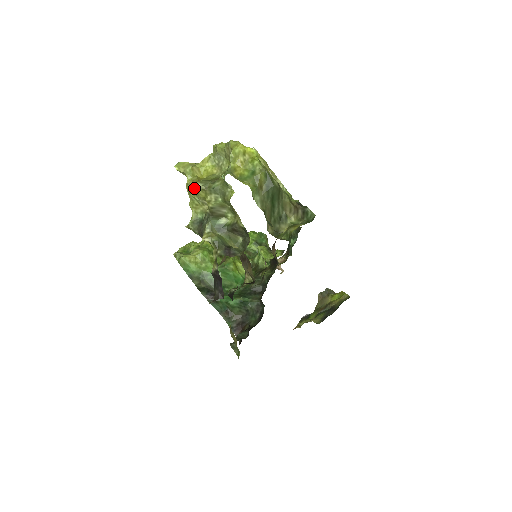
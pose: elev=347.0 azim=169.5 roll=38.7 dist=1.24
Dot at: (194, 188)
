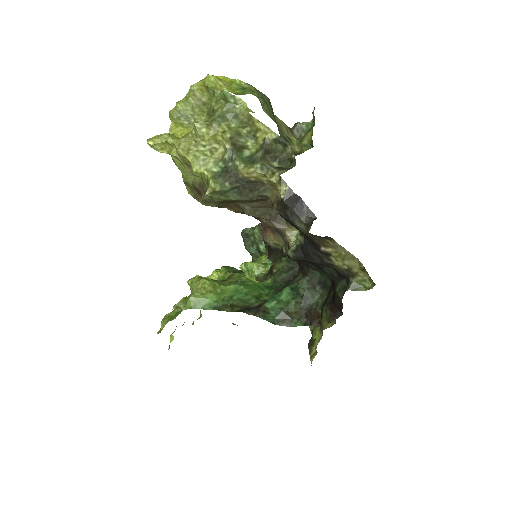
Dot at: (192, 140)
